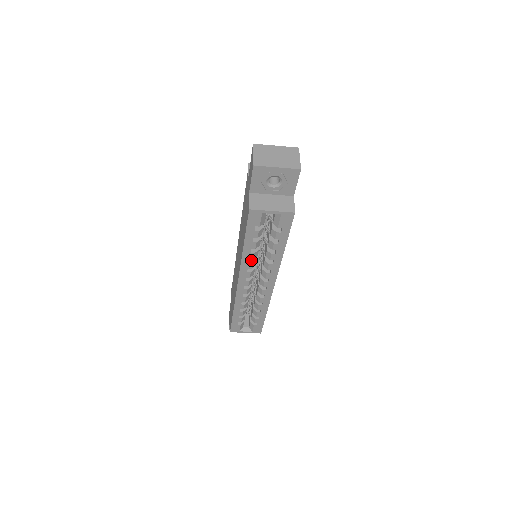
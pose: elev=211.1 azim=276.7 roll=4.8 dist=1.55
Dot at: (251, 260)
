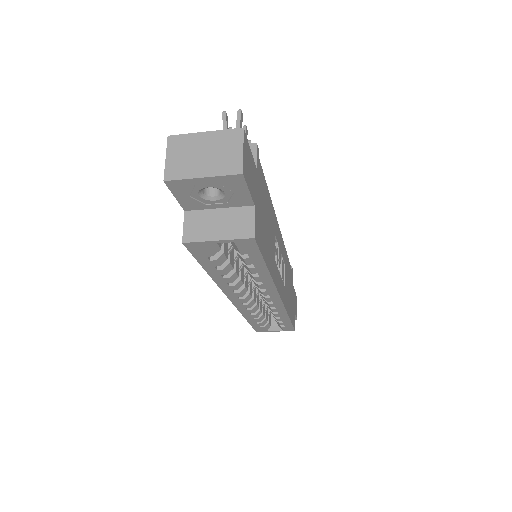
Dot at: occluded
